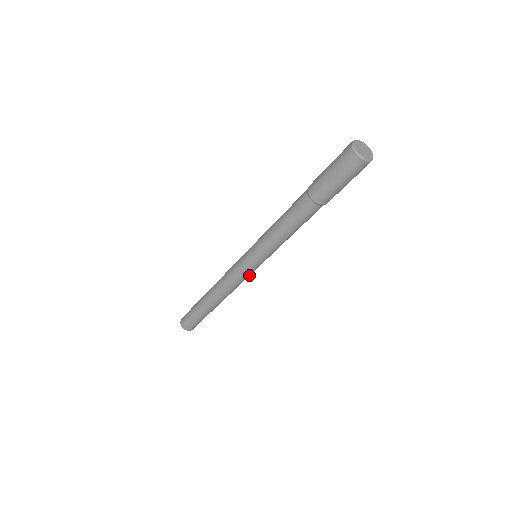
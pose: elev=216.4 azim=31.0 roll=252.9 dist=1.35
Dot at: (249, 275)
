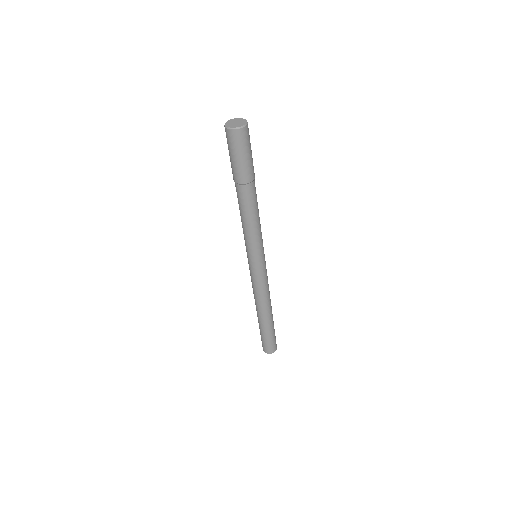
Dot at: (264, 276)
